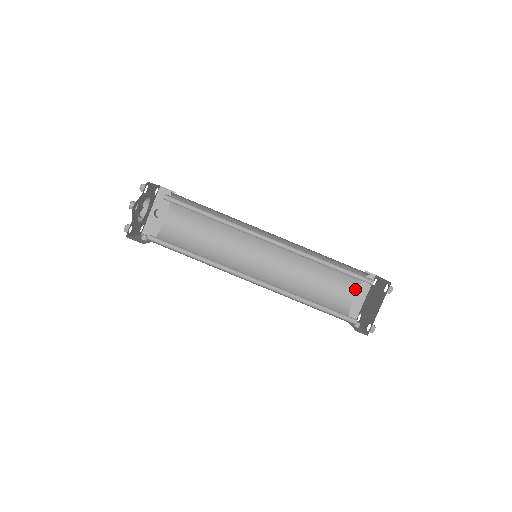
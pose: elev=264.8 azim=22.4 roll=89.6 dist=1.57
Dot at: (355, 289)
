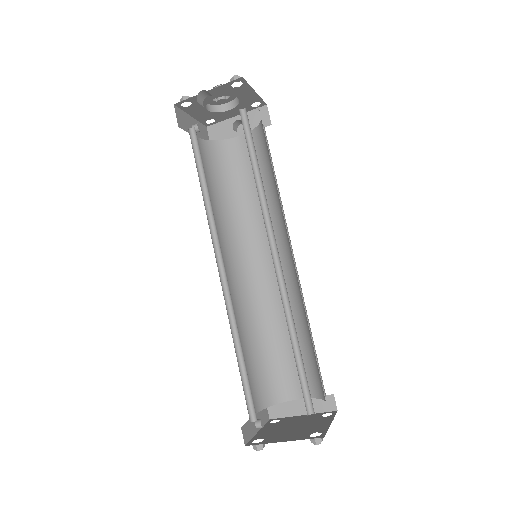
Dot at: occluded
